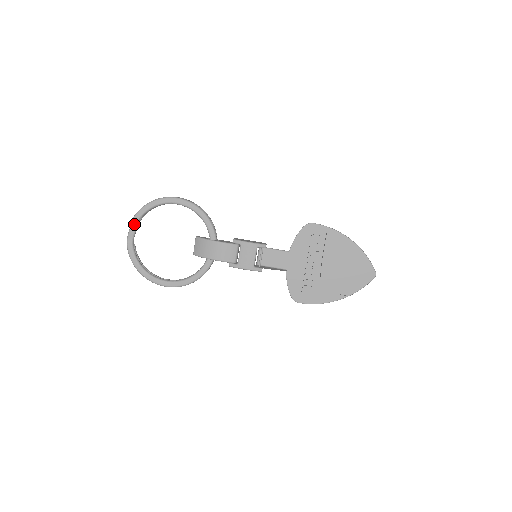
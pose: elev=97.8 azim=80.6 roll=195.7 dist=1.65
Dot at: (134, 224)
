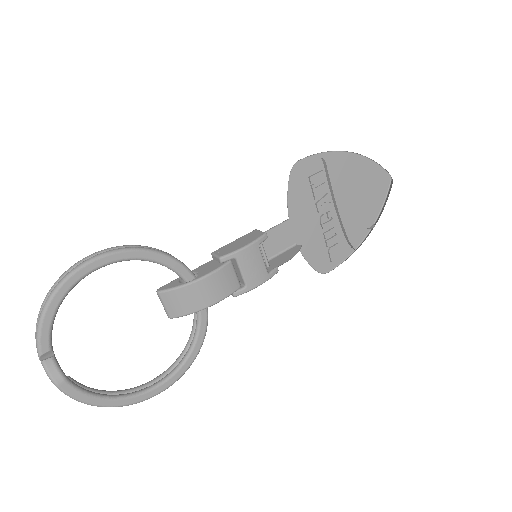
Dot at: (47, 352)
